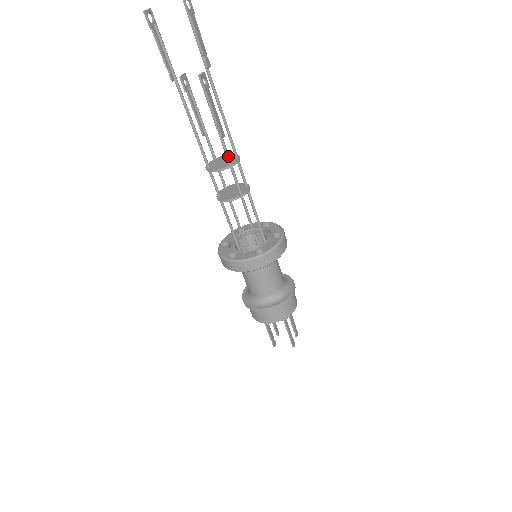
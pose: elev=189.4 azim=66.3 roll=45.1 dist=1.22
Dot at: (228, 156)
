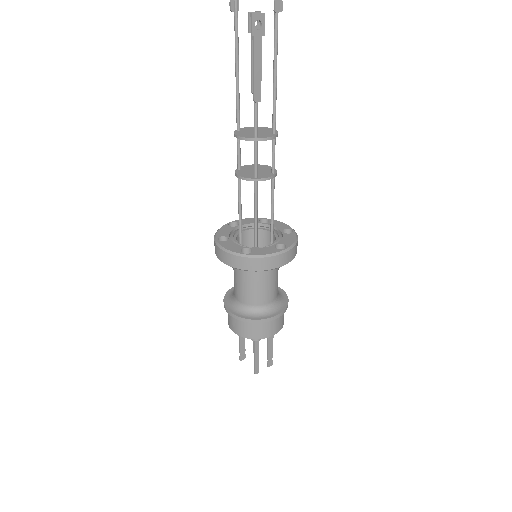
Dot at: (256, 126)
